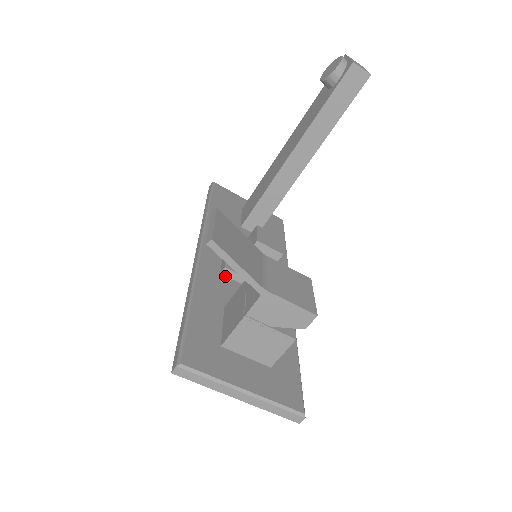
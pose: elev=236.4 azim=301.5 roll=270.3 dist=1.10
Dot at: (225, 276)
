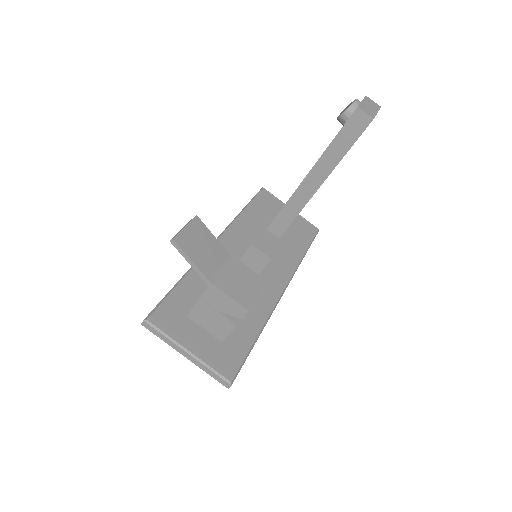
Dot at: occluded
